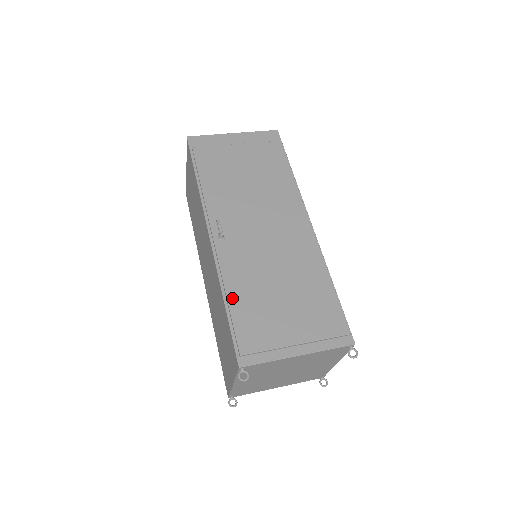
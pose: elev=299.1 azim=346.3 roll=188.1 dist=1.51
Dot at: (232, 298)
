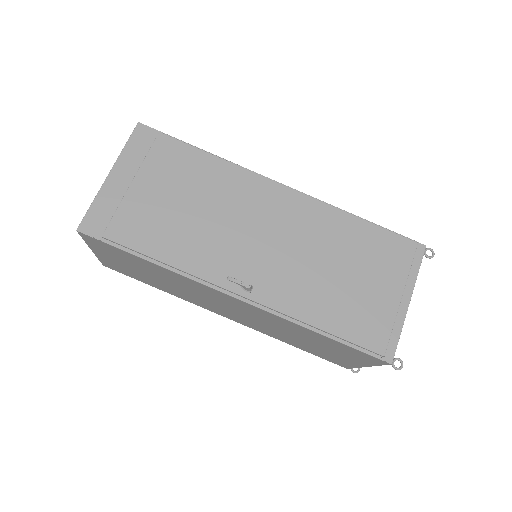
Dot at: (324, 325)
